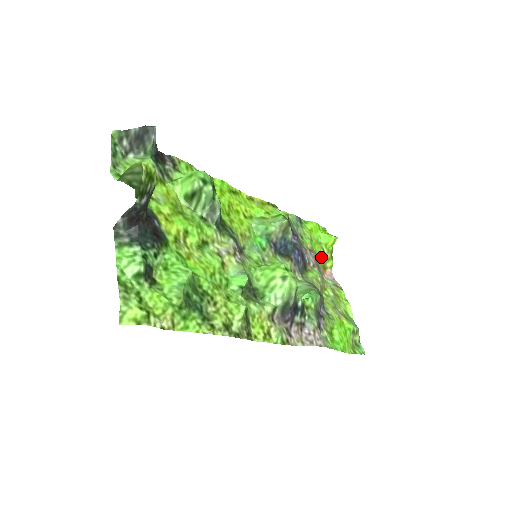
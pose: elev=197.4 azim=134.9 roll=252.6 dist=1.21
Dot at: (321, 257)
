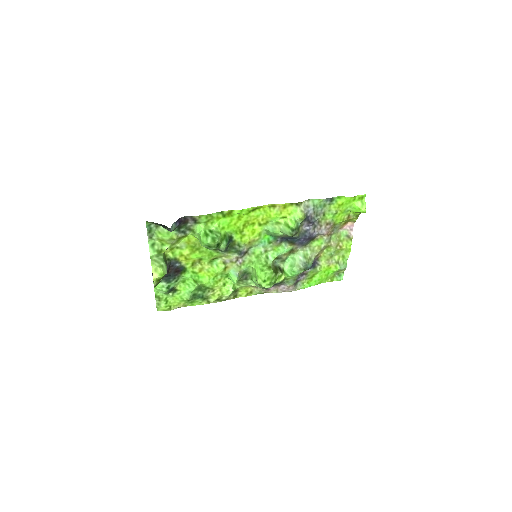
Dot at: (342, 221)
